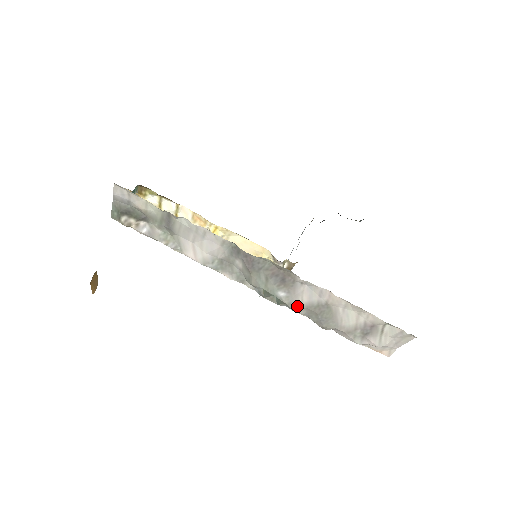
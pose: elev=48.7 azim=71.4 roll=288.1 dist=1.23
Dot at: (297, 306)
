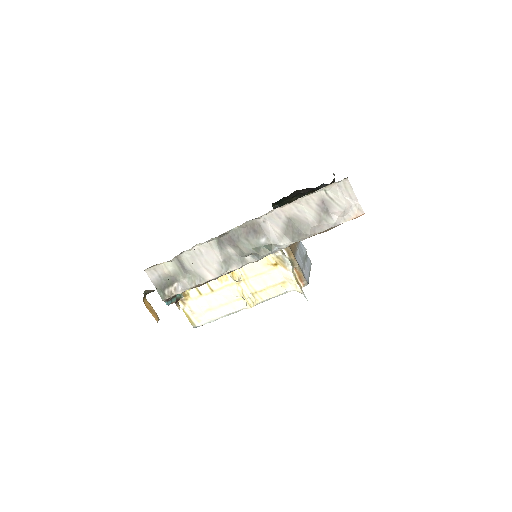
Dot at: (279, 239)
